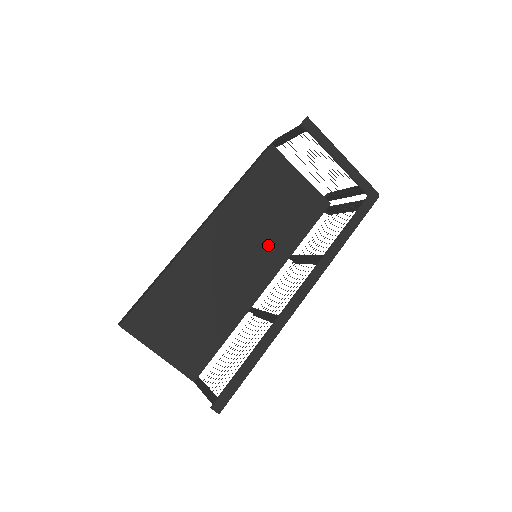
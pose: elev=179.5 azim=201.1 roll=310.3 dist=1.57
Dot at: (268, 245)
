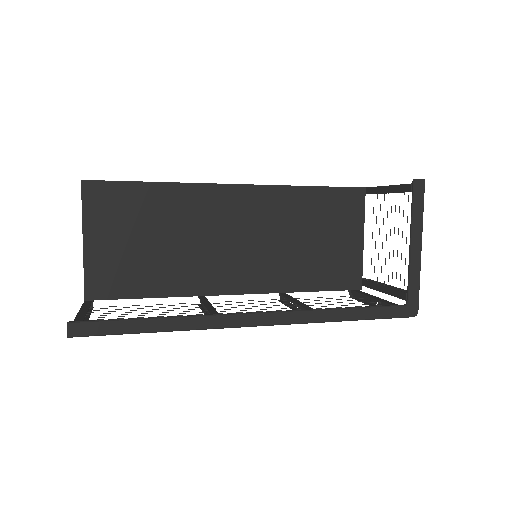
Dot at: (275, 262)
